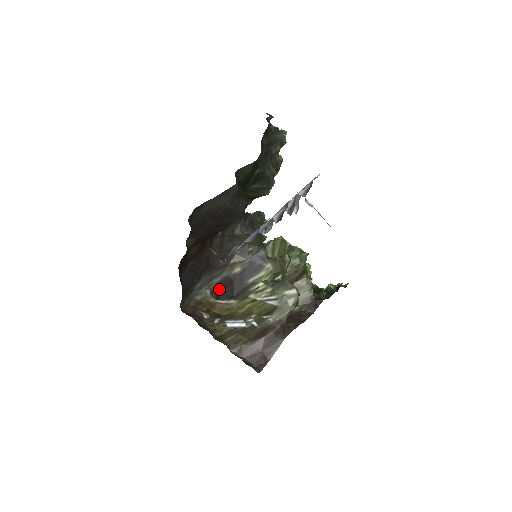
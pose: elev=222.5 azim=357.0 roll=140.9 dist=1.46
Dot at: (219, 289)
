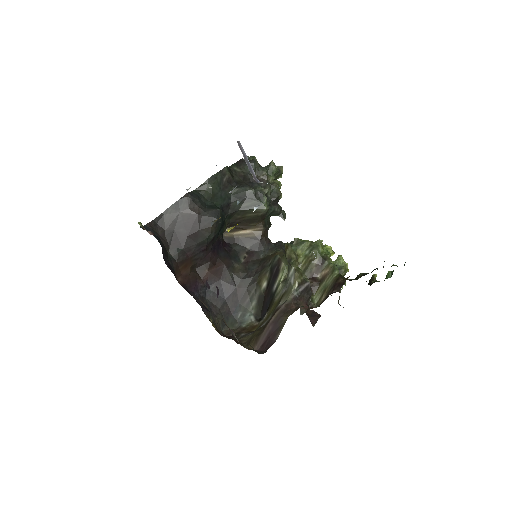
Dot at: (260, 312)
